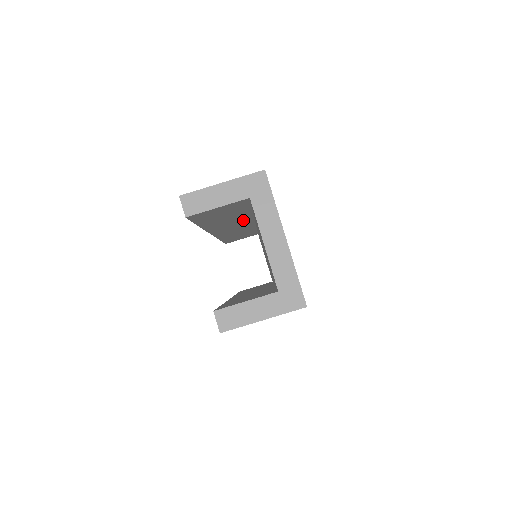
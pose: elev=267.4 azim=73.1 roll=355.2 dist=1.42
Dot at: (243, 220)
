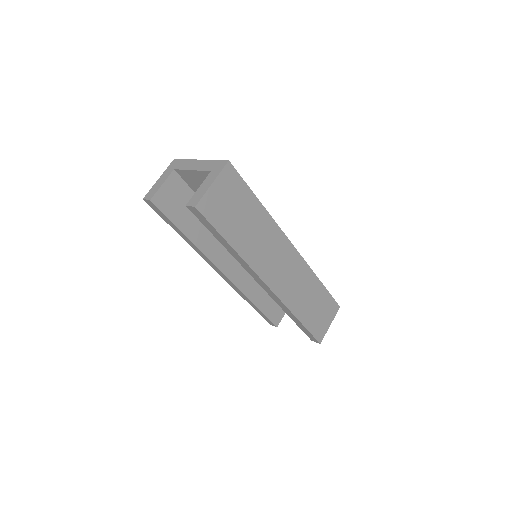
Dot at: occluded
